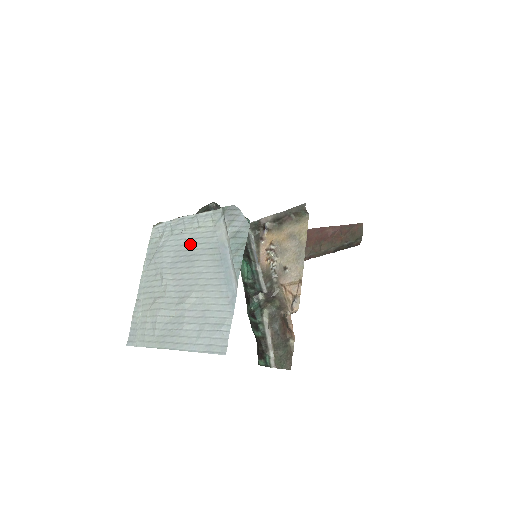
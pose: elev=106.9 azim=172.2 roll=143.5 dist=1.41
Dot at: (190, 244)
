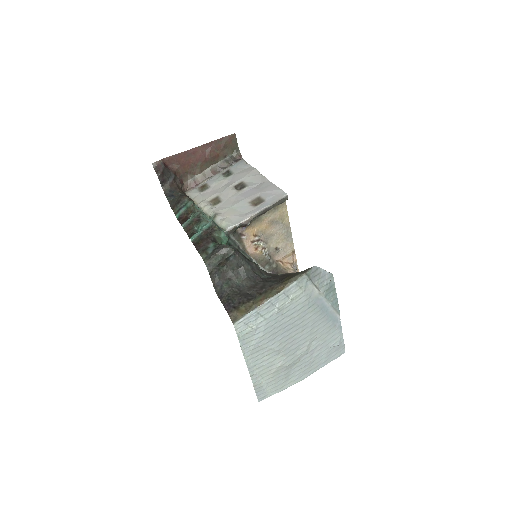
Dot at: (290, 315)
